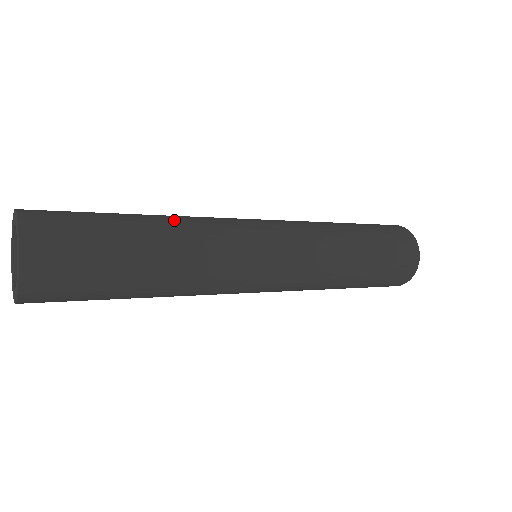
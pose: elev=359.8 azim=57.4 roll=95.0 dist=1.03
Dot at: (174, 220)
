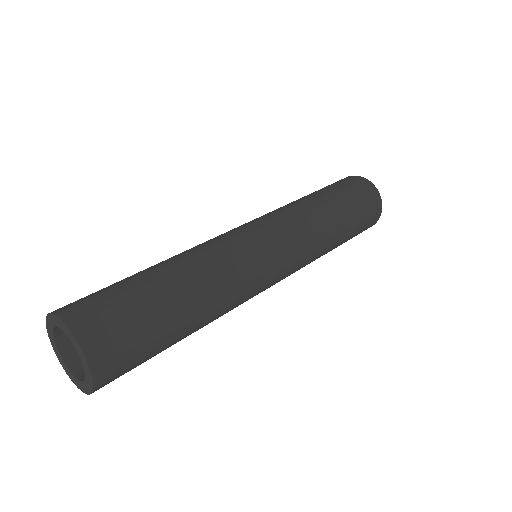
Dot at: (178, 256)
